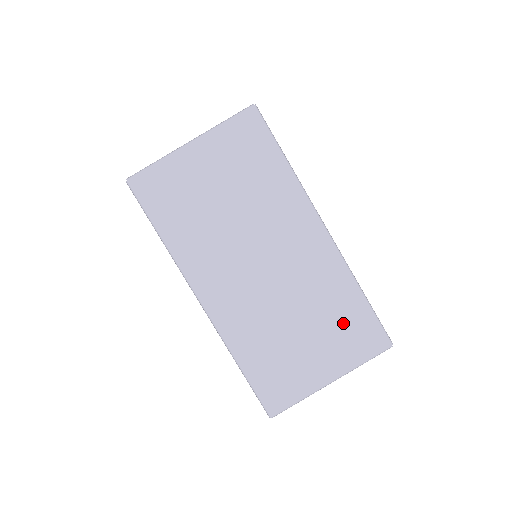
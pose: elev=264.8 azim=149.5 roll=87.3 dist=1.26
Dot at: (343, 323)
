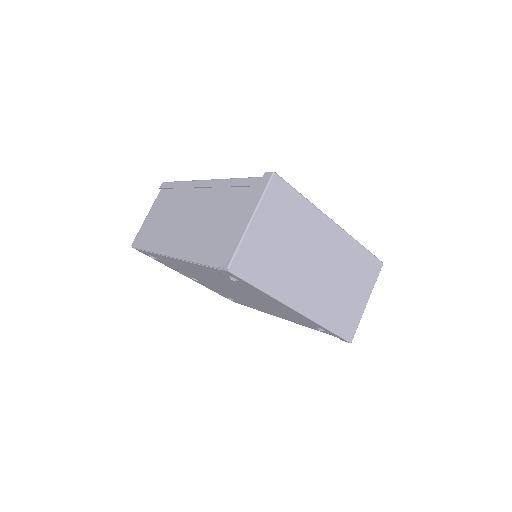
Dot at: (361, 269)
